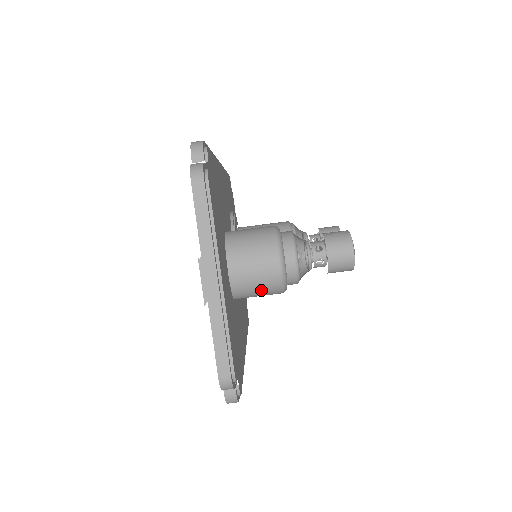
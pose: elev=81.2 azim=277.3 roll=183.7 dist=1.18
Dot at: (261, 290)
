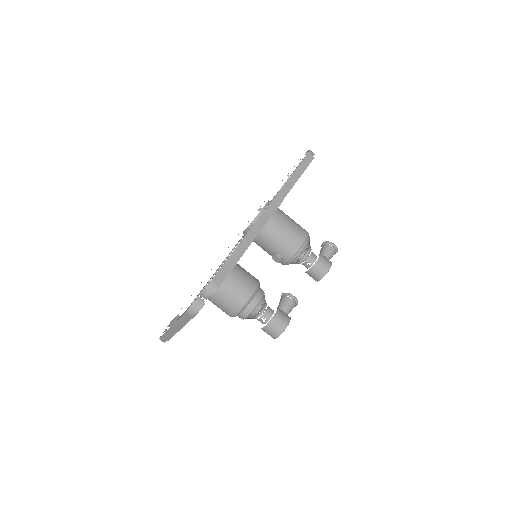
Dot at: occluded
